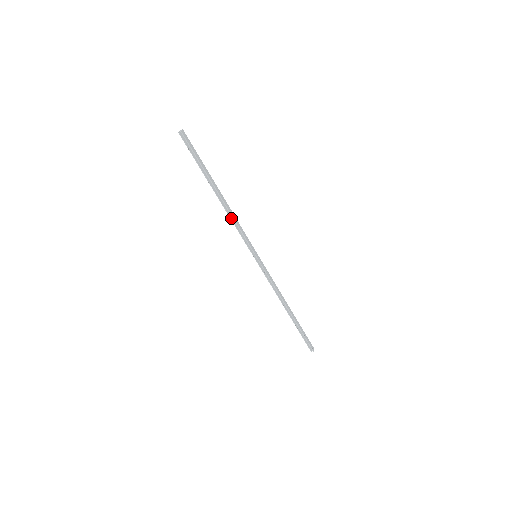
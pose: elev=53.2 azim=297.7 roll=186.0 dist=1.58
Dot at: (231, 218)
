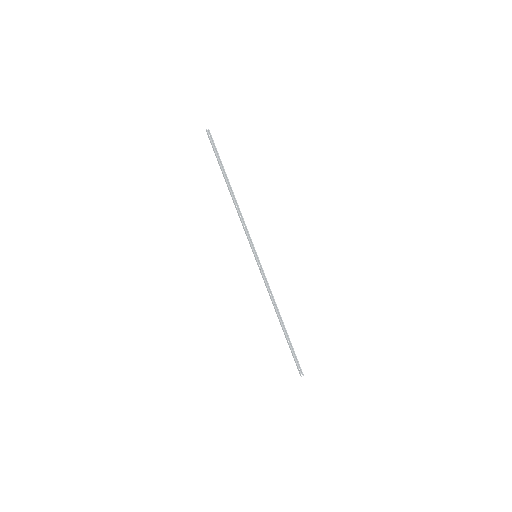
Dot at: (239, 213)
